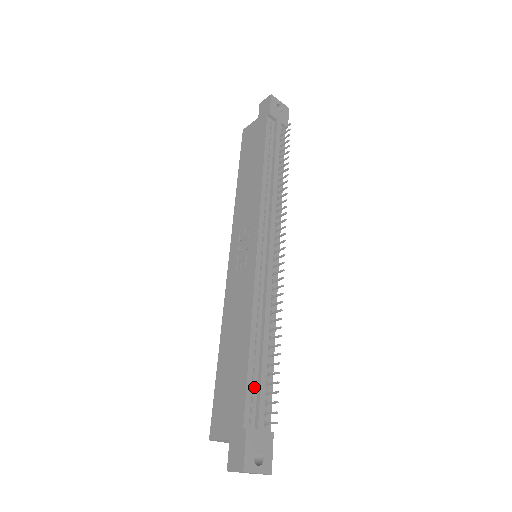
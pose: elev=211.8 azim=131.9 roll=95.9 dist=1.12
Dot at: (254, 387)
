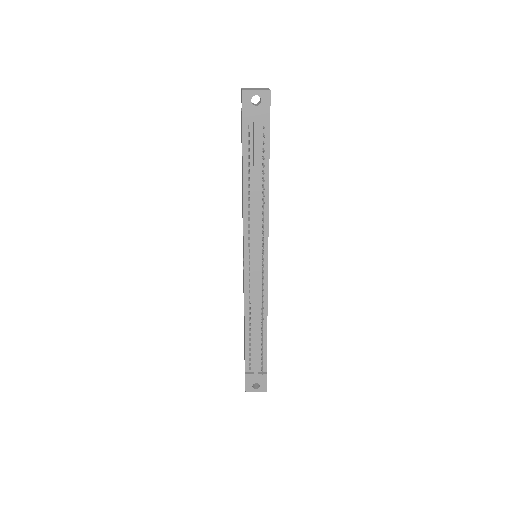
Dot at: (251, 352)
